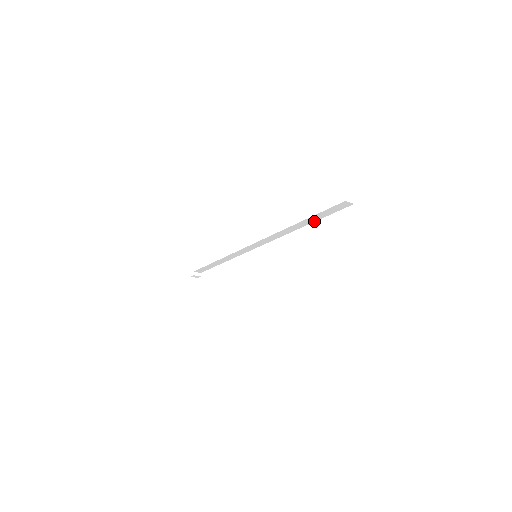
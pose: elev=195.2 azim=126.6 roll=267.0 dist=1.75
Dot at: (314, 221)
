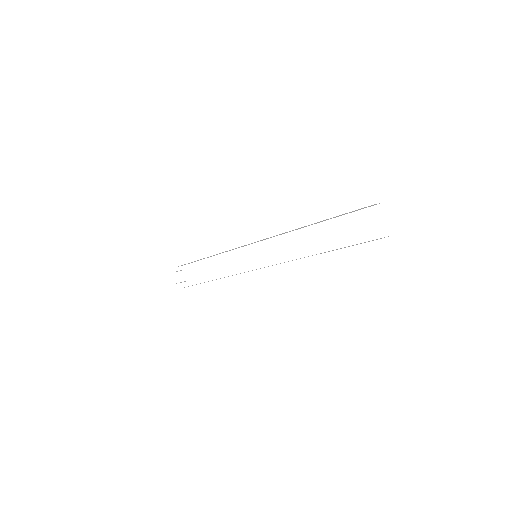
Dot at: (328, 219)
